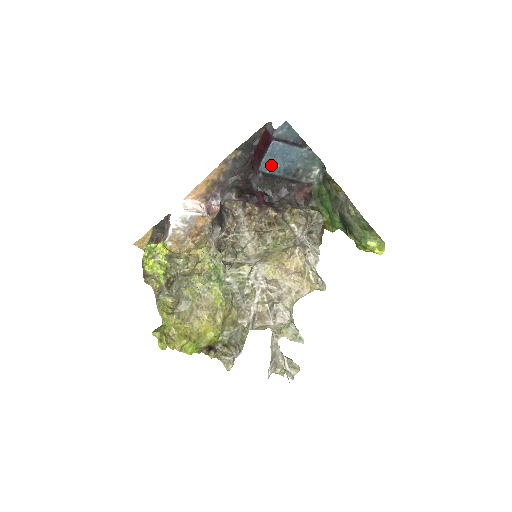
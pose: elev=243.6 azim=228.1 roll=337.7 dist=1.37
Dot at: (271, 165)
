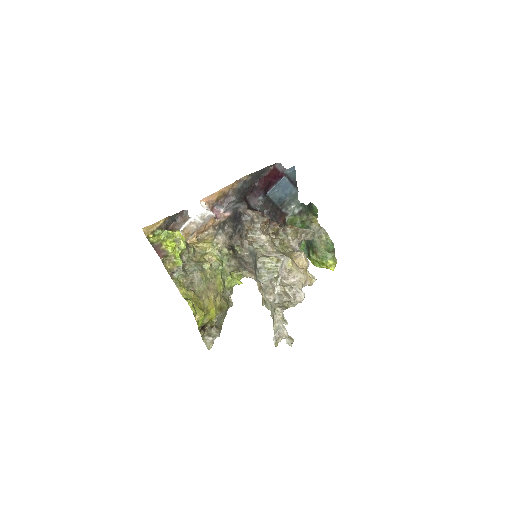
Dot at: (274, 193)
